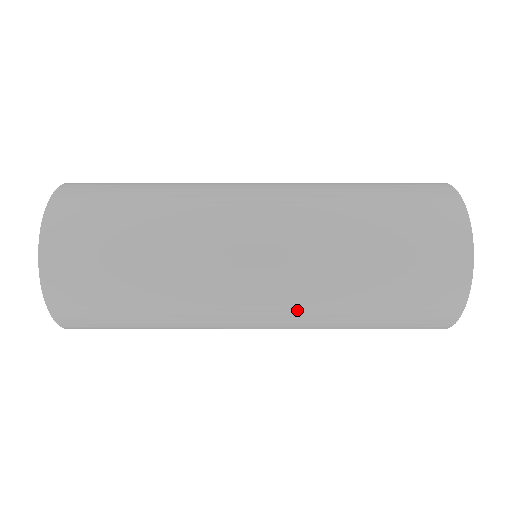
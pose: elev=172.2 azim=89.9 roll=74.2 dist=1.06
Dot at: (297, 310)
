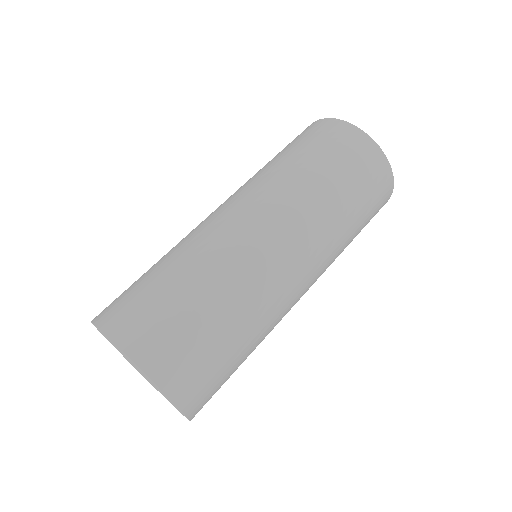
Dot at: occluded
